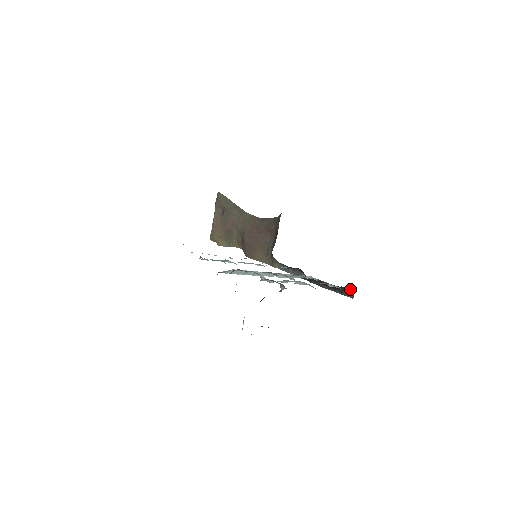
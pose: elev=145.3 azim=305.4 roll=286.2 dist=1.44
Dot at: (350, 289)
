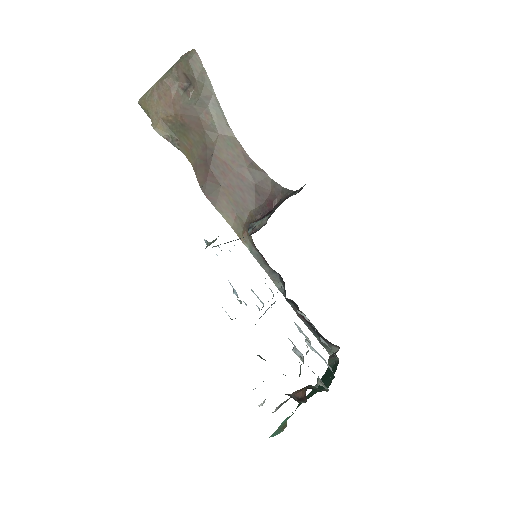
Dot at: (333, 345)
